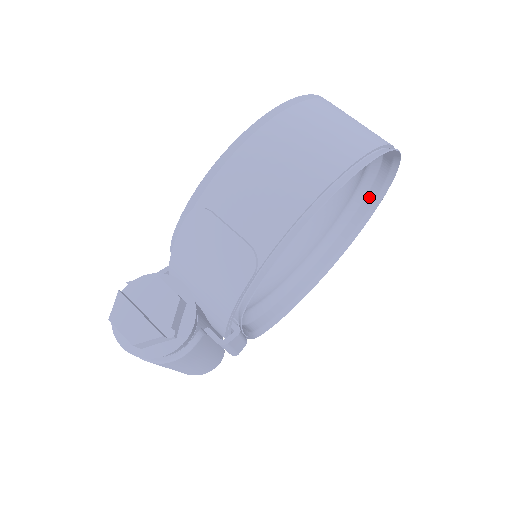
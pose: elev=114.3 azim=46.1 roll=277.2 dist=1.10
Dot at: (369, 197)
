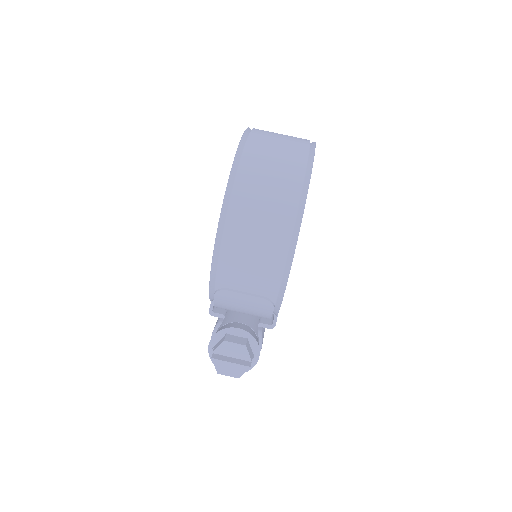
Dot at: occluded
